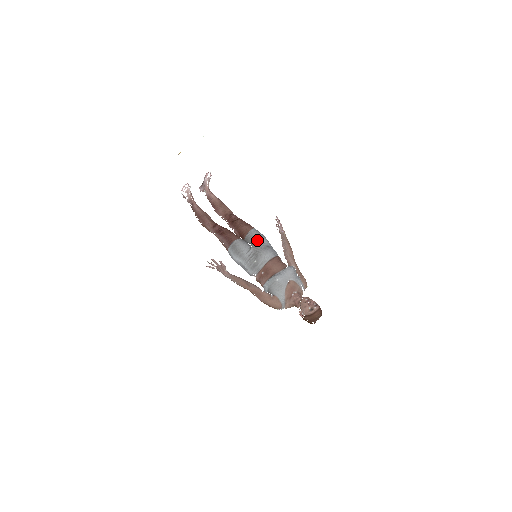
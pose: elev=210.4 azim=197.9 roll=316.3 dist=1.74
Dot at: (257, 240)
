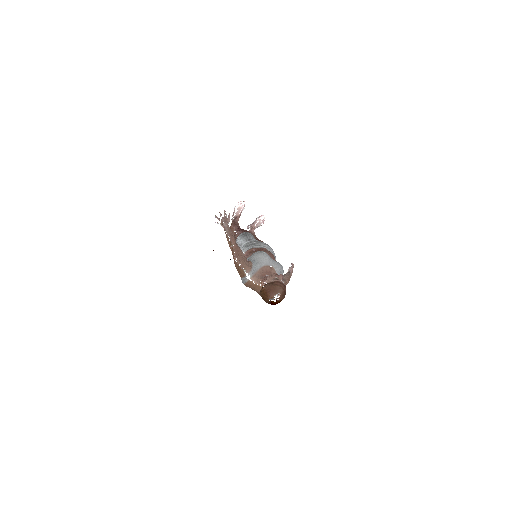
Dot at: occluded
